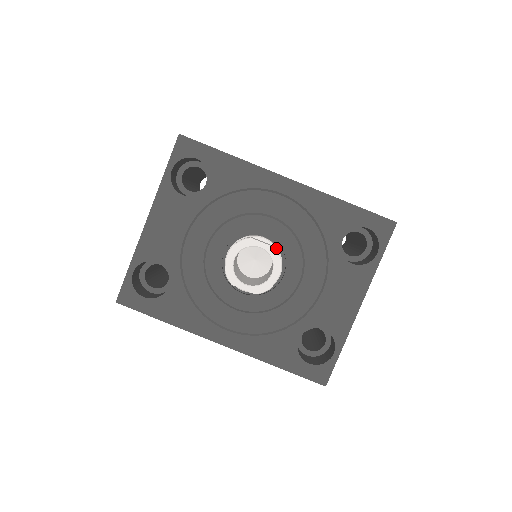
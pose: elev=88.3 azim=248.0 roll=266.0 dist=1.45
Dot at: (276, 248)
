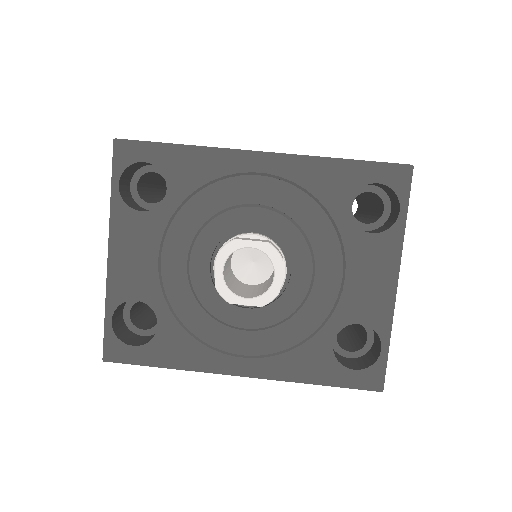
Dot at: (271, 242)
